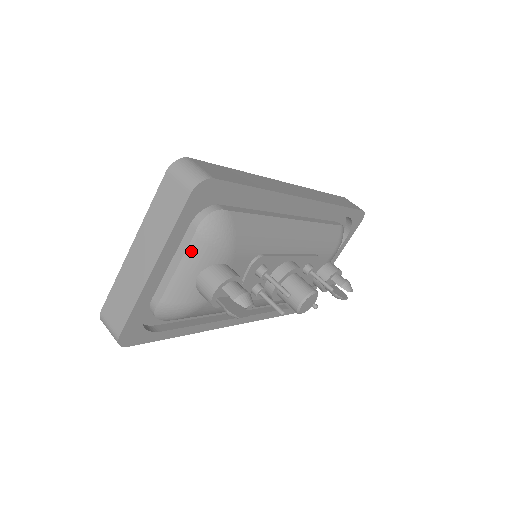
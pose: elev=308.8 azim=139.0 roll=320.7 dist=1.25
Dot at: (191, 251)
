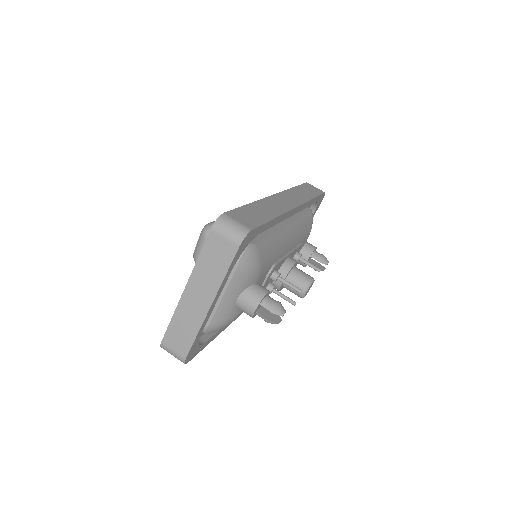
Dot at: (233, 283)
